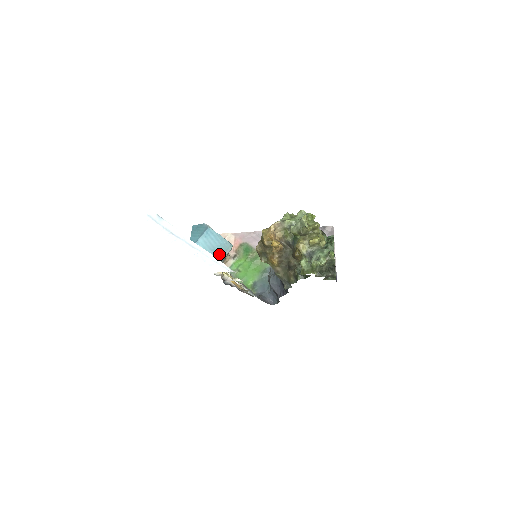
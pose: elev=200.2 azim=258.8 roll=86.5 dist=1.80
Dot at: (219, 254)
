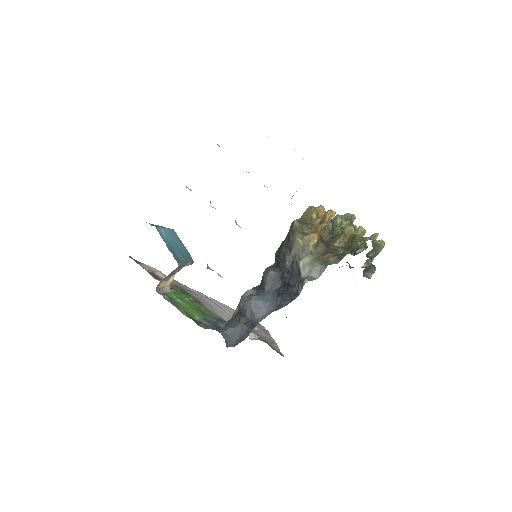
Dot at: (182, 256)
